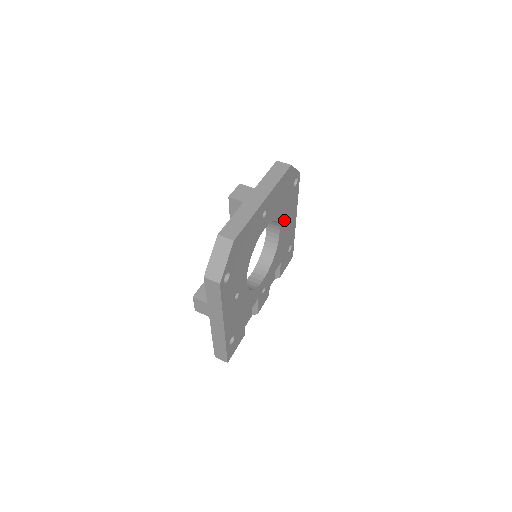
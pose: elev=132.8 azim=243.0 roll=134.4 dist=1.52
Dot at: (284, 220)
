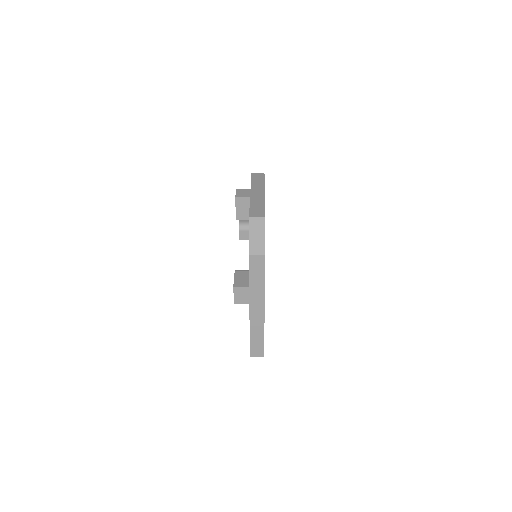
Dot at: occluded
